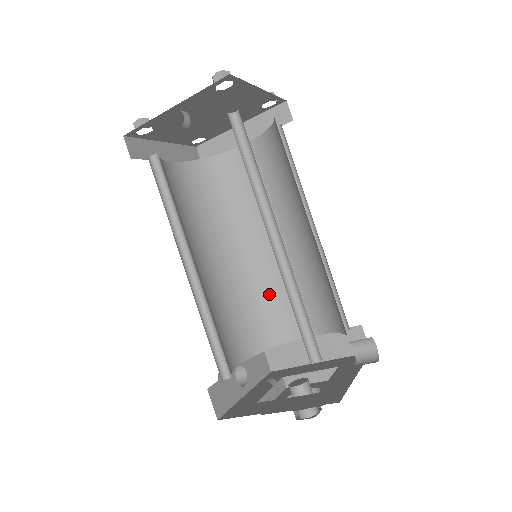
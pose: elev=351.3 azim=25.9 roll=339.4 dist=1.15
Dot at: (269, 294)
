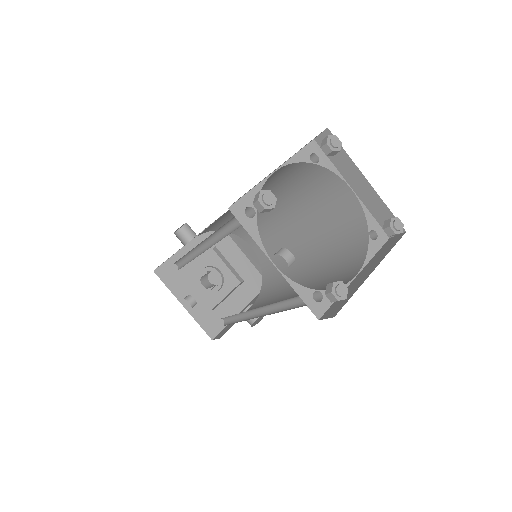
Dot at: occluded
